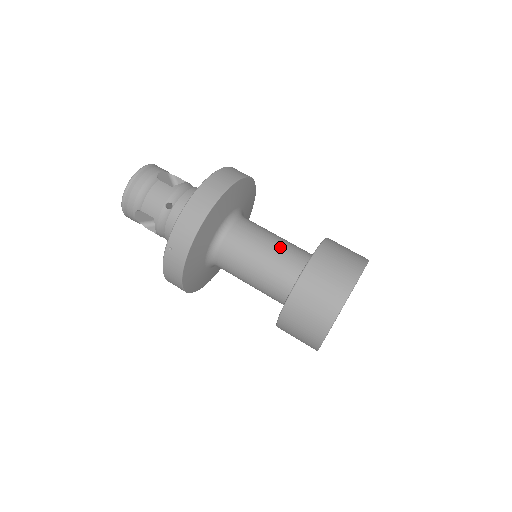
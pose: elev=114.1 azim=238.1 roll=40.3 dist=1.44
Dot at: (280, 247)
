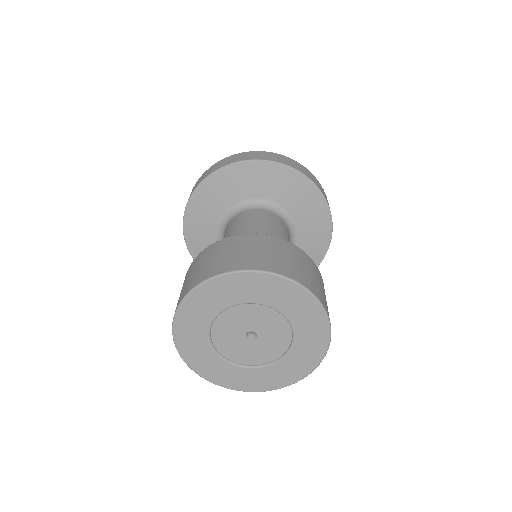
Dot at: occluded
